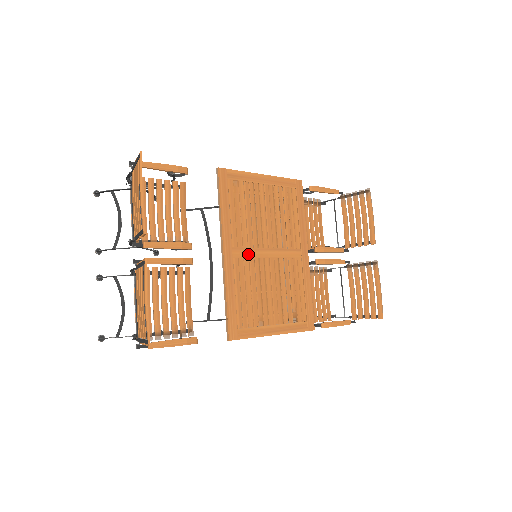
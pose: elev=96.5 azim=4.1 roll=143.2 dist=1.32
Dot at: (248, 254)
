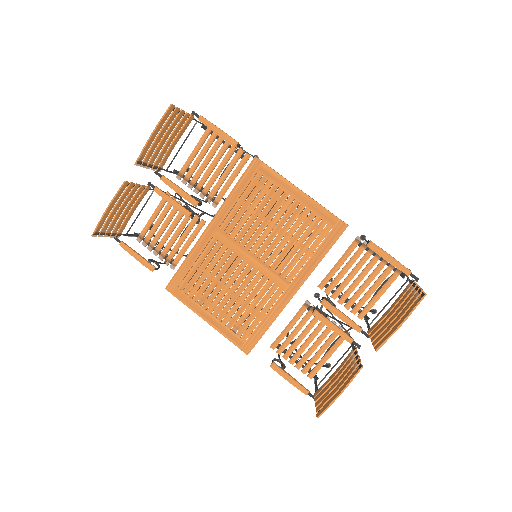
Dot at: (230, 244)
